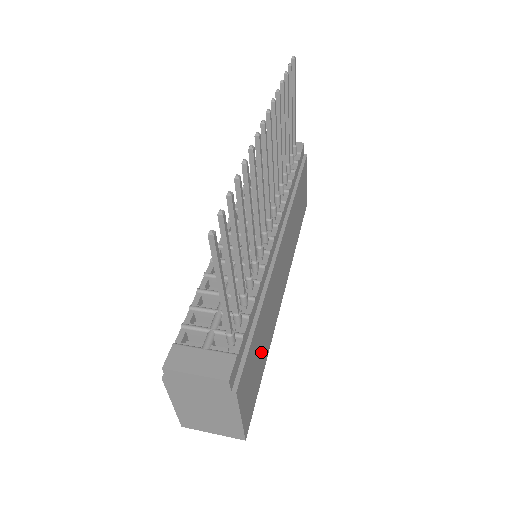
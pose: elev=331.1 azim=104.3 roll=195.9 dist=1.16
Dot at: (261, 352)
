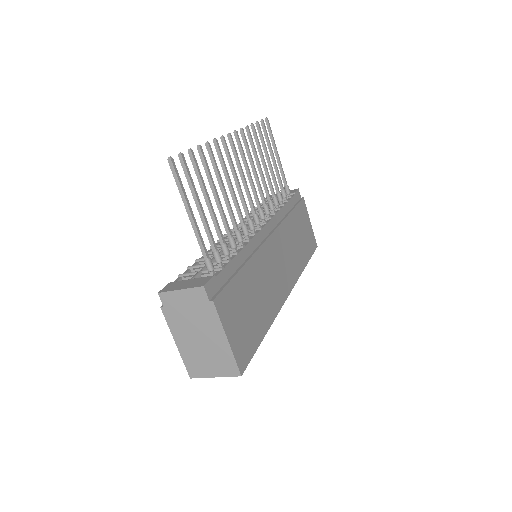
Dot at: (255, 310)
